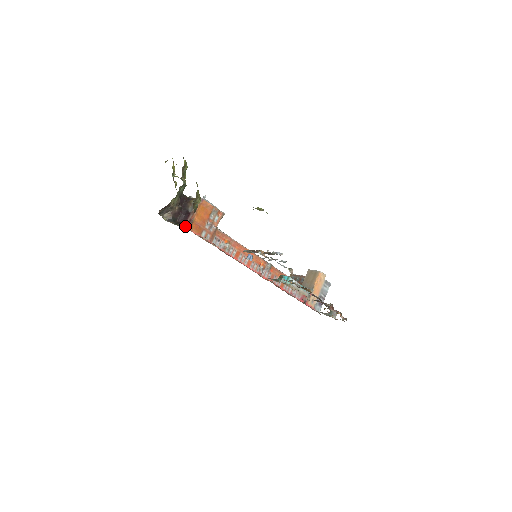
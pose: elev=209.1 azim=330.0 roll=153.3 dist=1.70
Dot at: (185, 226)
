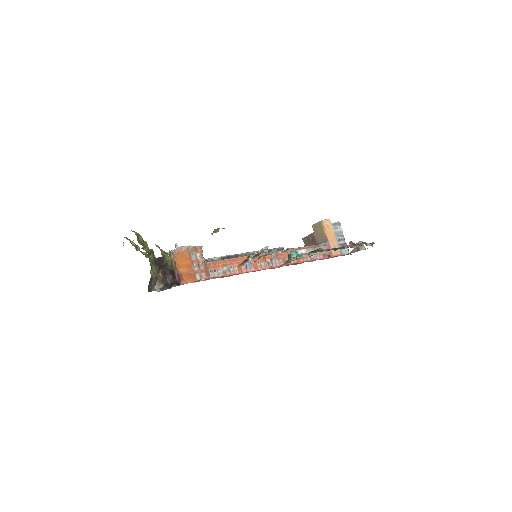
Dot at: (178, 283)
